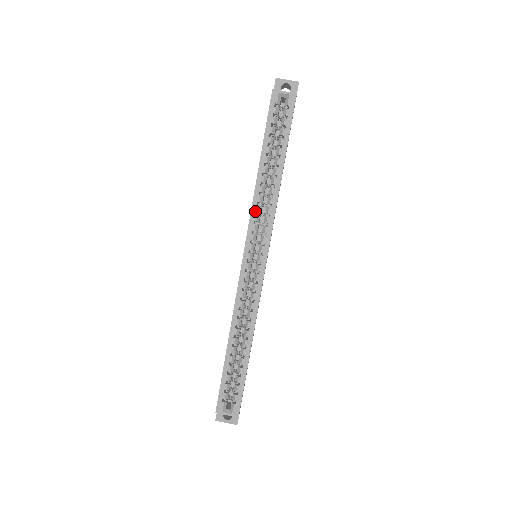
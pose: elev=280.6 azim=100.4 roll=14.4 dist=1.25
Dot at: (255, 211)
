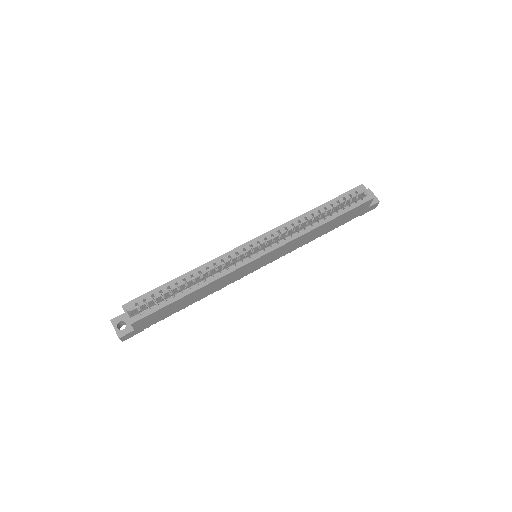
Dot at: (286, 226)
